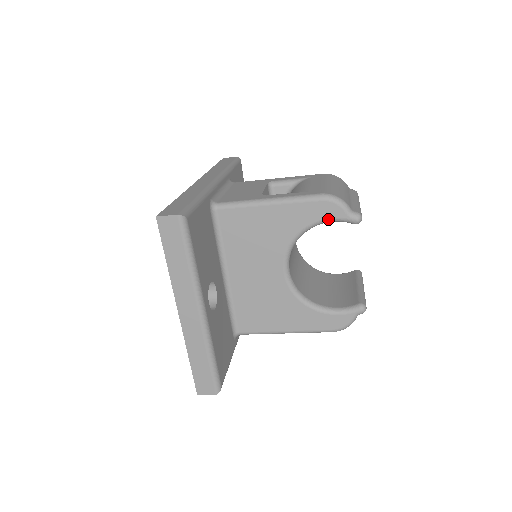
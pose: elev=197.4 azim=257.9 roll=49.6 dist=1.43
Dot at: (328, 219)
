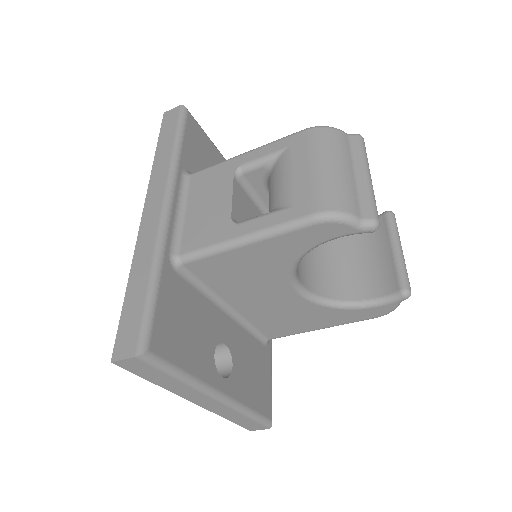
Dot at: (332, 239)
